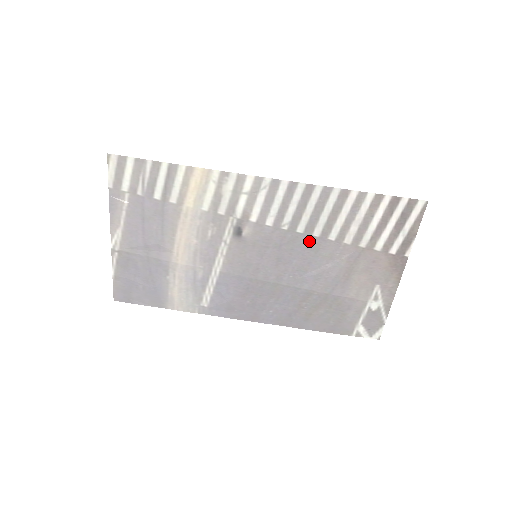
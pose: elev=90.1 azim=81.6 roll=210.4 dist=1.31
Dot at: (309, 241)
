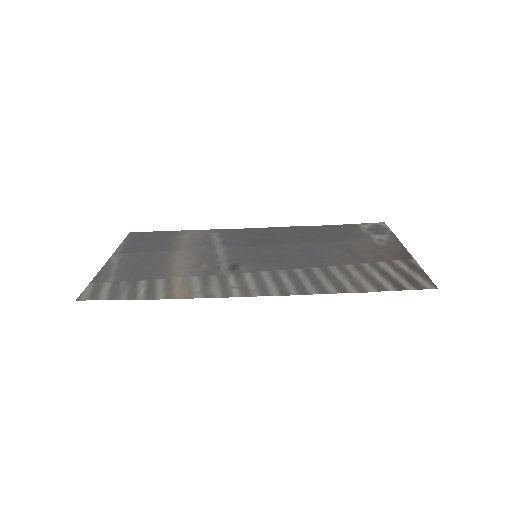
Dot at: (308, 265)
